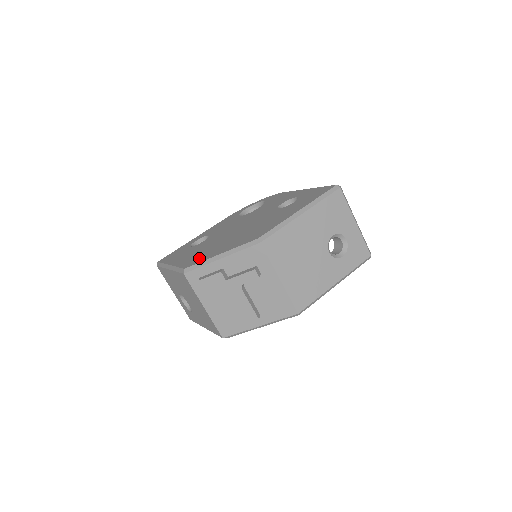
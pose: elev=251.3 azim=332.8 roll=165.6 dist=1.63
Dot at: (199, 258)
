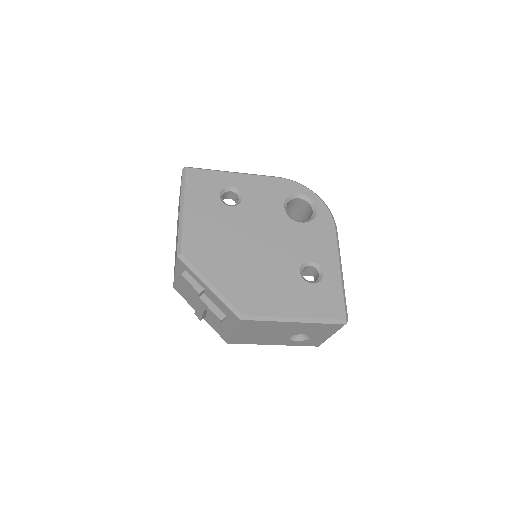
Dot at: (200, 254)
